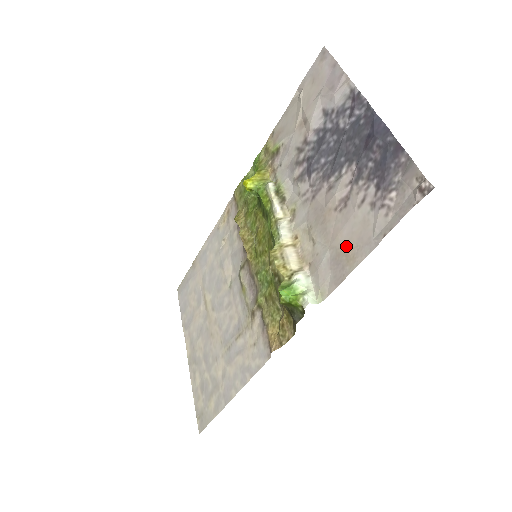
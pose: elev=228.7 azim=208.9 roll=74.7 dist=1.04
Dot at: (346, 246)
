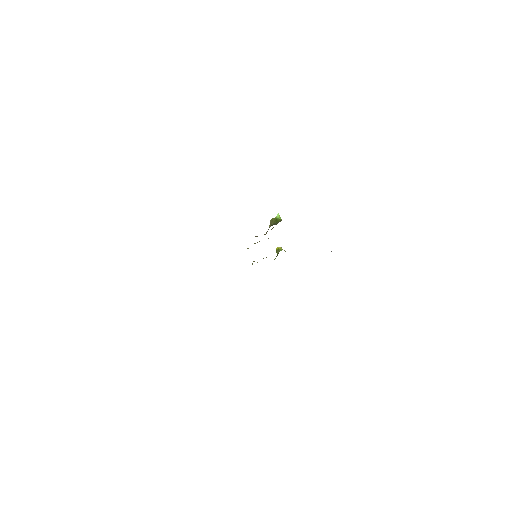
Dot at: occluded
